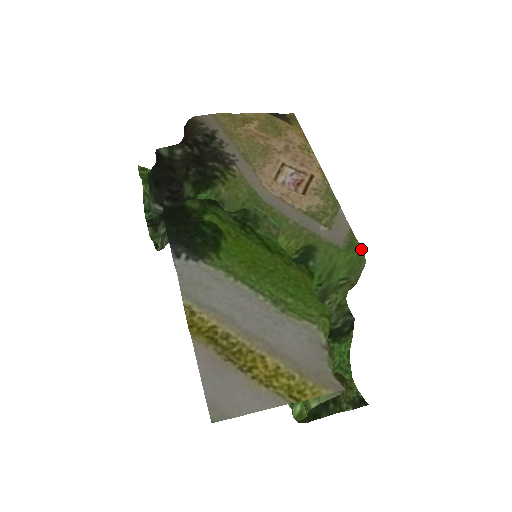
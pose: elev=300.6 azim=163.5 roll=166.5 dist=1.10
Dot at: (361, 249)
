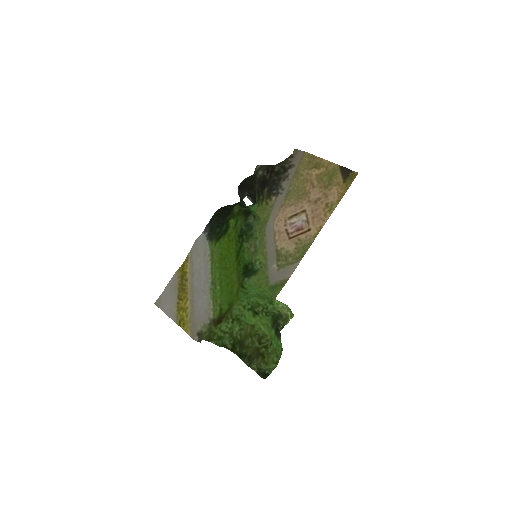
Dot at: (277, 294)
